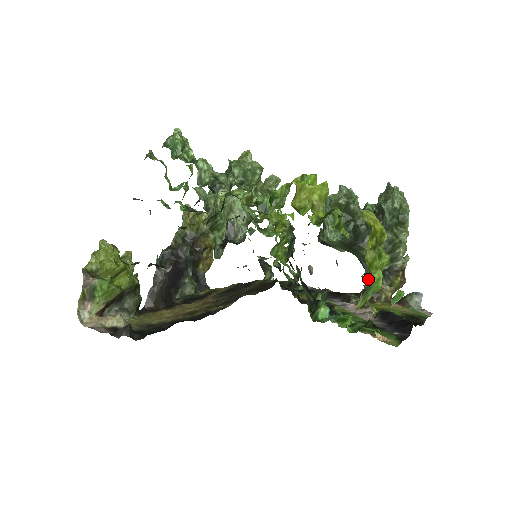
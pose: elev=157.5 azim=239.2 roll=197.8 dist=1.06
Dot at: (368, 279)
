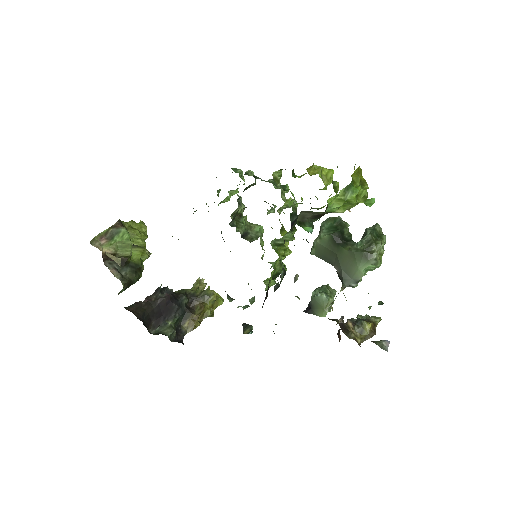
Dot at: occluded
